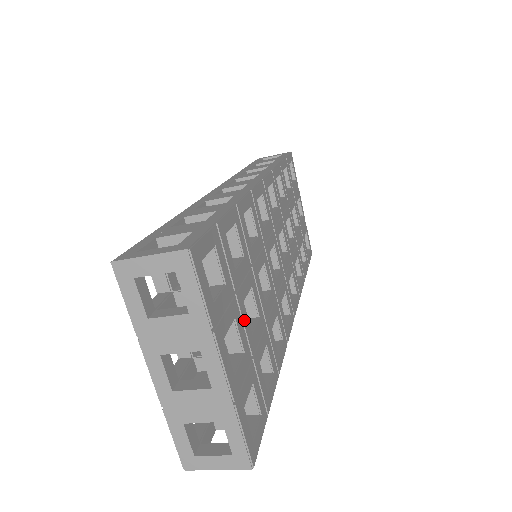
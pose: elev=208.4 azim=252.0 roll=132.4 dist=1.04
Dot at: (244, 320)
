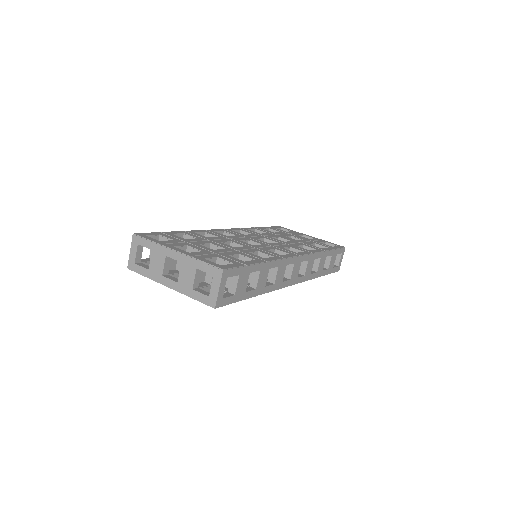
Dot at: (200, 247)
